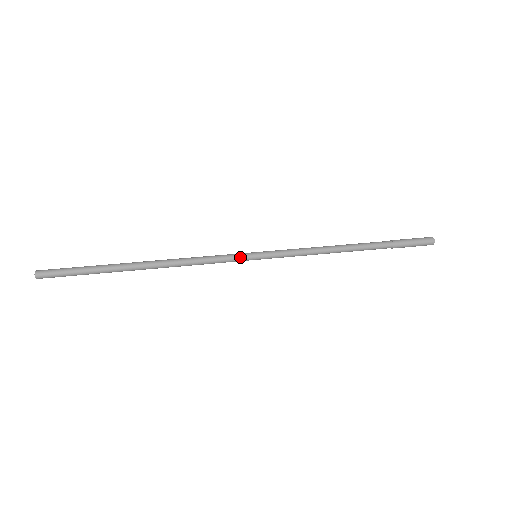
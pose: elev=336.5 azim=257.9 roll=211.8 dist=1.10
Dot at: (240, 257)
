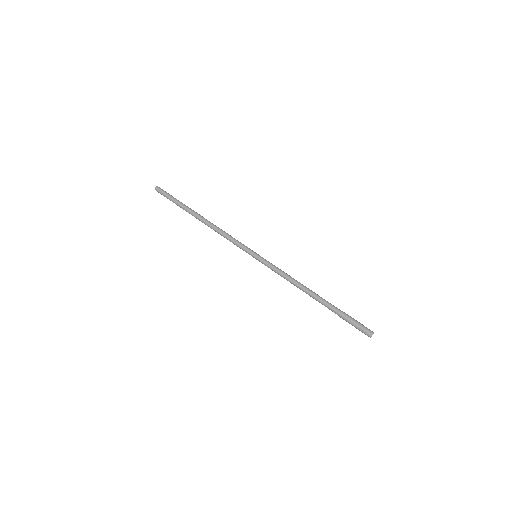
Dot at: (247, 249)
